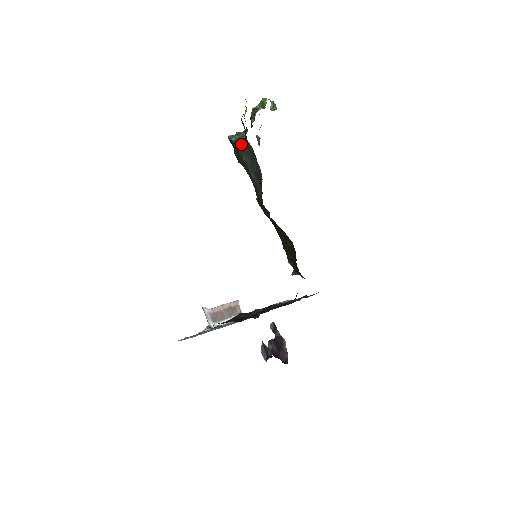
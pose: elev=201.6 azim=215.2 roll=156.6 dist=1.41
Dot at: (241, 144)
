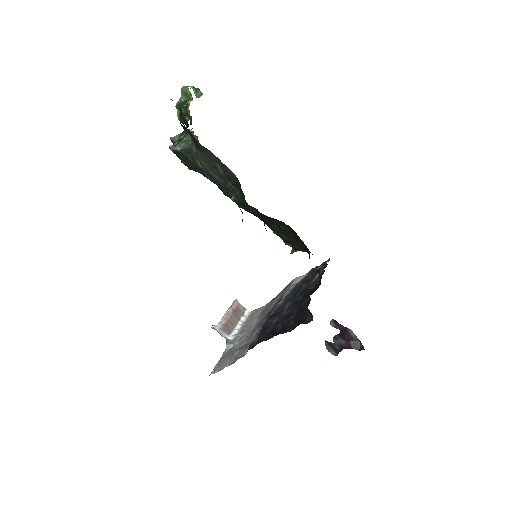
Dot at: (190, 151)
